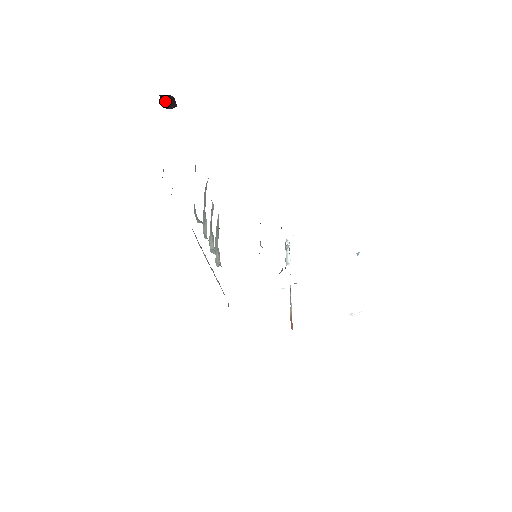
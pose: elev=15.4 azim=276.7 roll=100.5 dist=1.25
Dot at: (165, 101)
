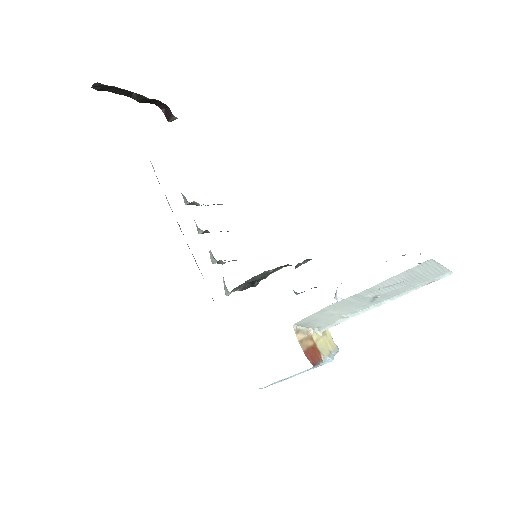
Dot at: (166, 115)
